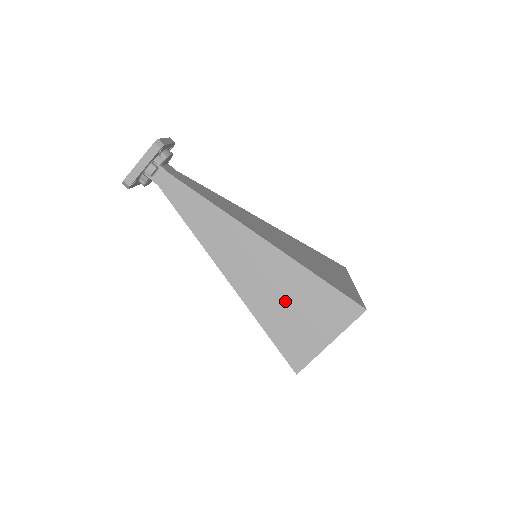
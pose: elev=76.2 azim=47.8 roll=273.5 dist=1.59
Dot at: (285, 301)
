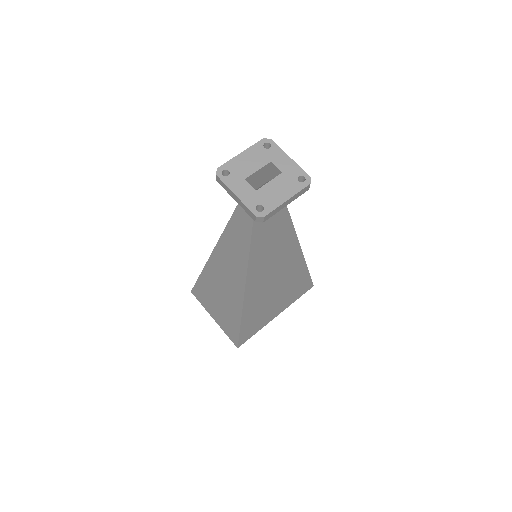
Dot at: (219, 296)
